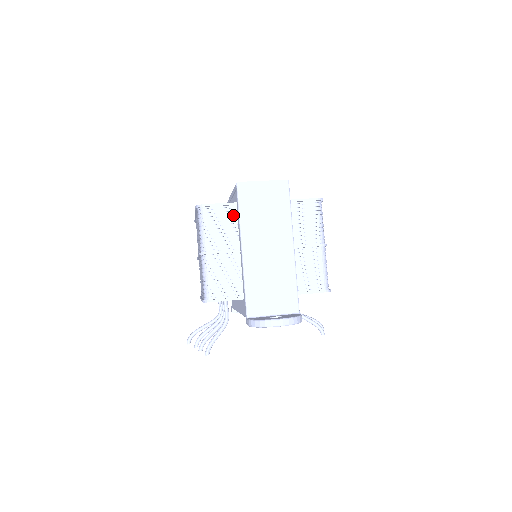
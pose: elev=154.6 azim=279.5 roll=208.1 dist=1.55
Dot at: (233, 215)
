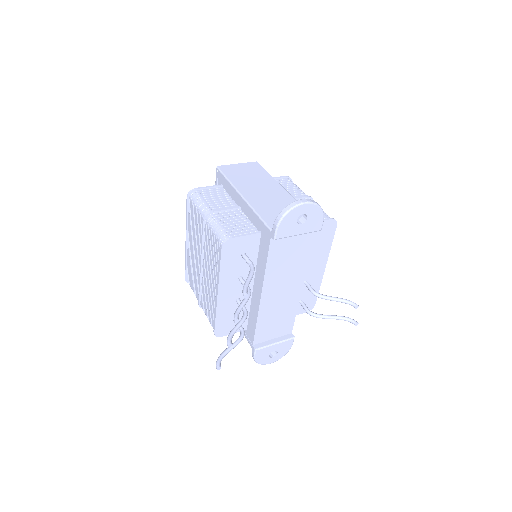
Dot at: (222, 192)
